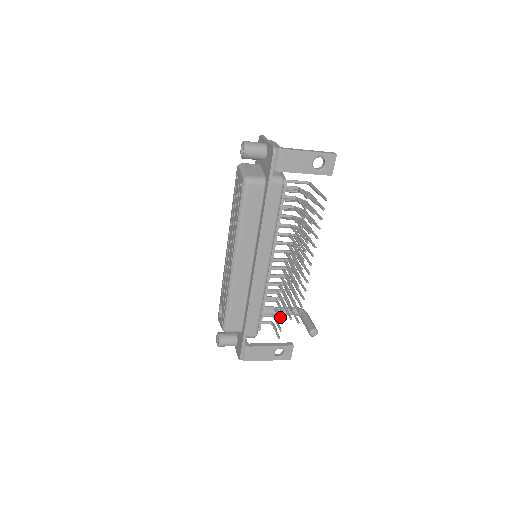
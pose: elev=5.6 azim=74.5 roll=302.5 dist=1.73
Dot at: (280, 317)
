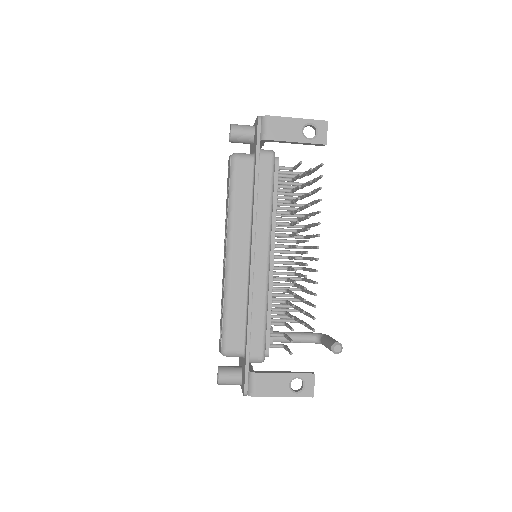
Dot at: (290, 326)
